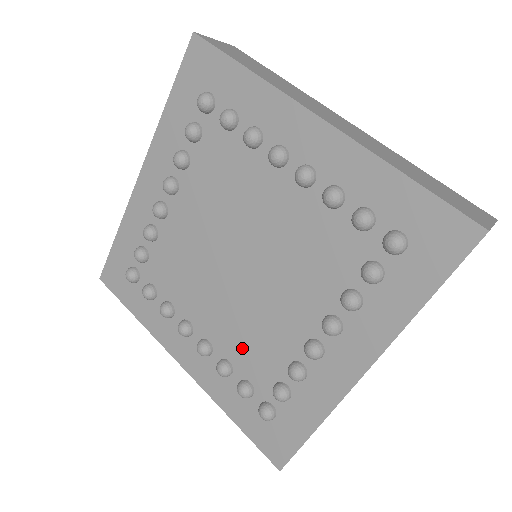
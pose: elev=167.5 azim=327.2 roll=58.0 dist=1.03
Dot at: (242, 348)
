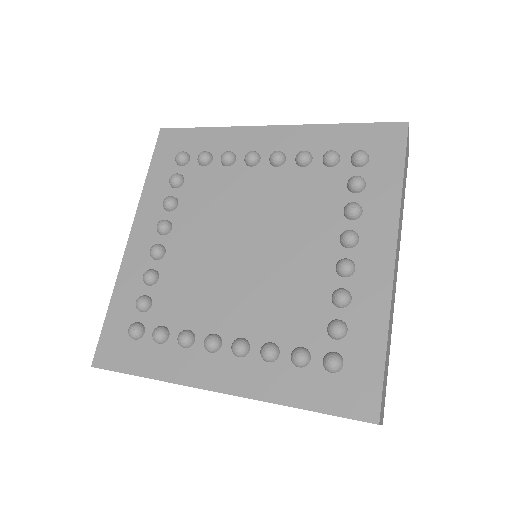
Dot at: (280, 318)
